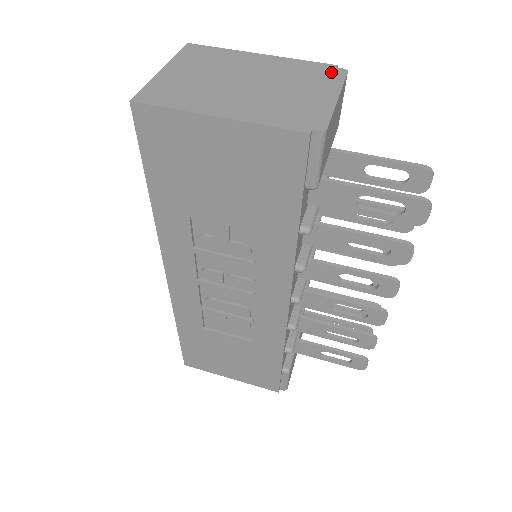
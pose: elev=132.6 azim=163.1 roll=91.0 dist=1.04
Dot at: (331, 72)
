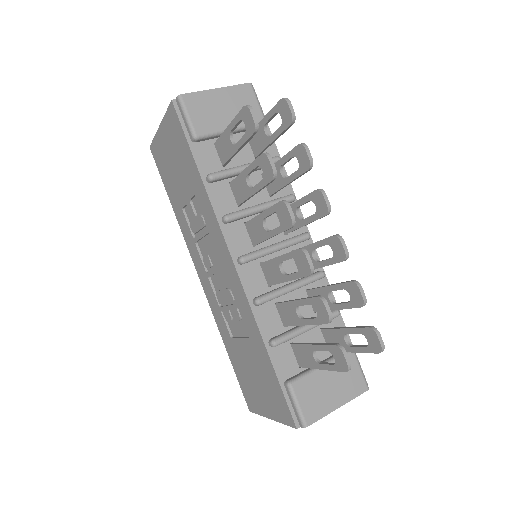
Dot at: occluded
